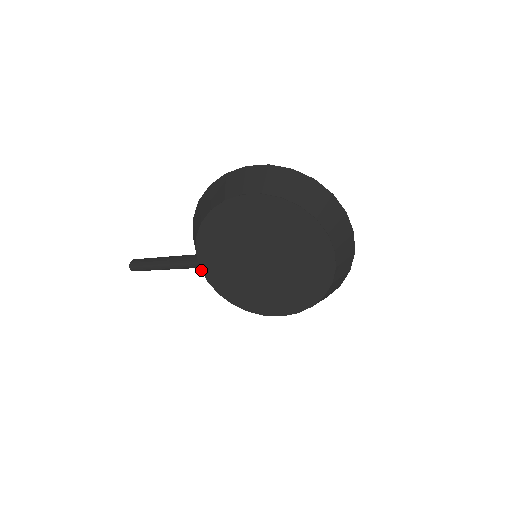
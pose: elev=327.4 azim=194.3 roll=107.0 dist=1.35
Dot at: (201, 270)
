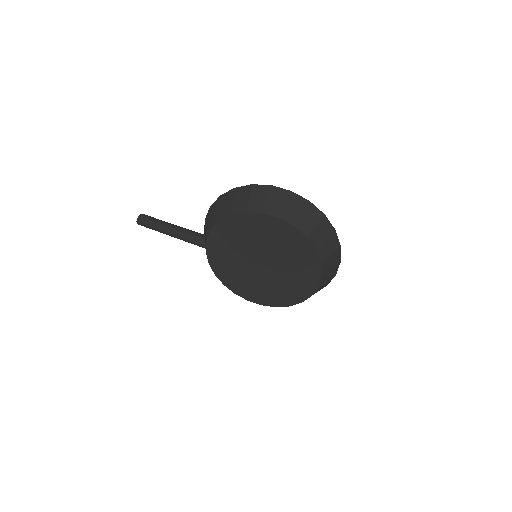
Dot at: (206, 253)
